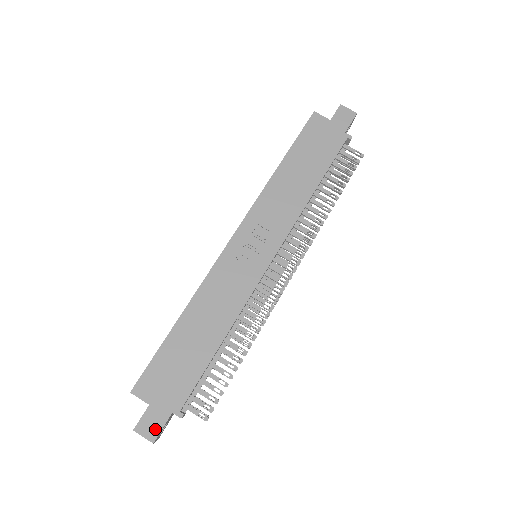
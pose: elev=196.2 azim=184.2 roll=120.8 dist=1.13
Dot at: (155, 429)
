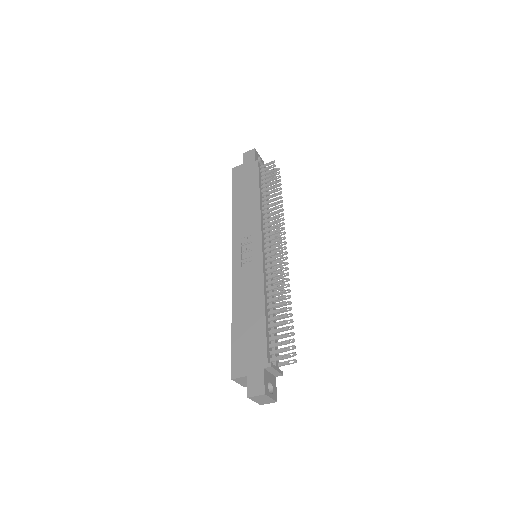
Dot at: (260, 386)
